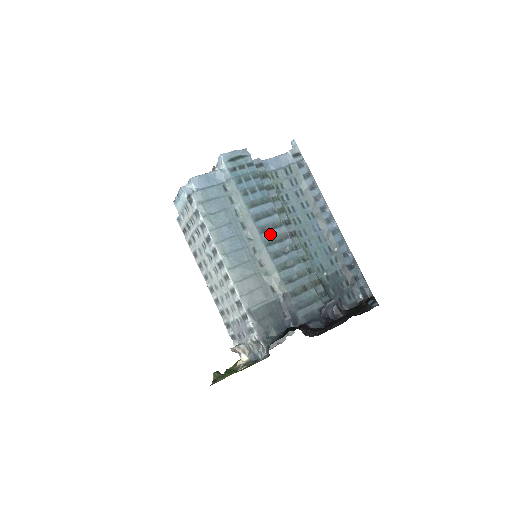
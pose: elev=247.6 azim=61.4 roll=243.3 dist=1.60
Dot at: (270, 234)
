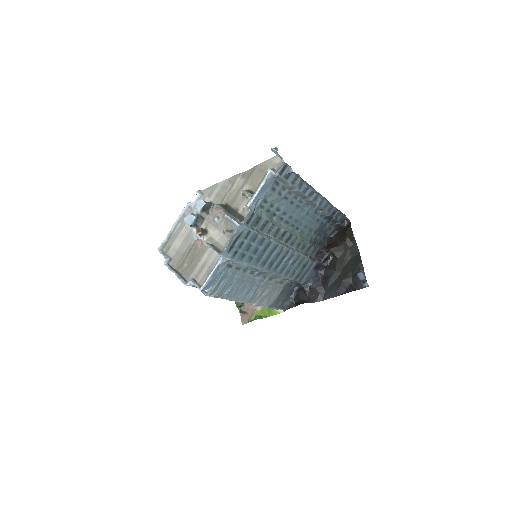
Dot at: (276, 263)
